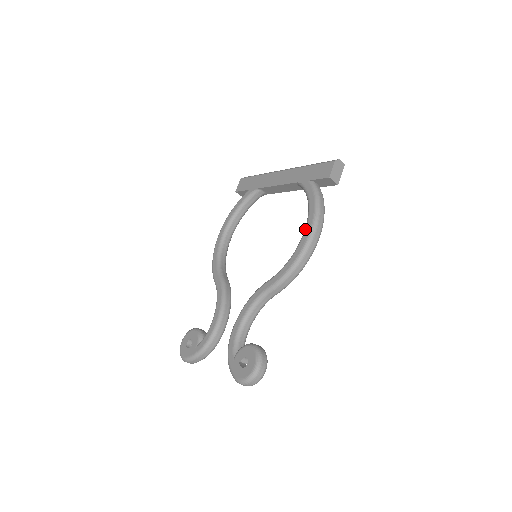
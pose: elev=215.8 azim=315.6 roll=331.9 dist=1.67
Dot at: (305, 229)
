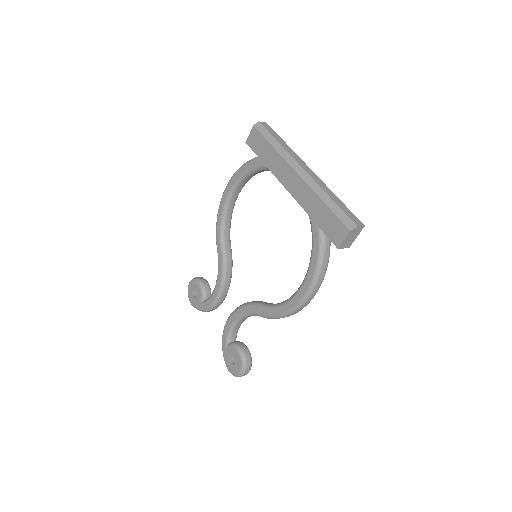
Dot at: (300, 289)
